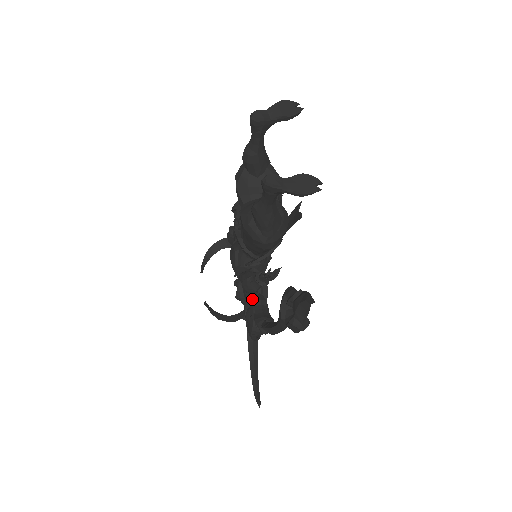
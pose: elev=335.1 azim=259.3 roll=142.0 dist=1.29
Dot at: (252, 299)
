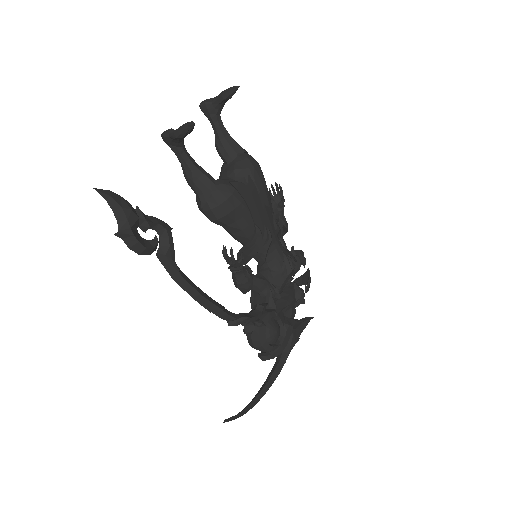
Dot at: occluded
